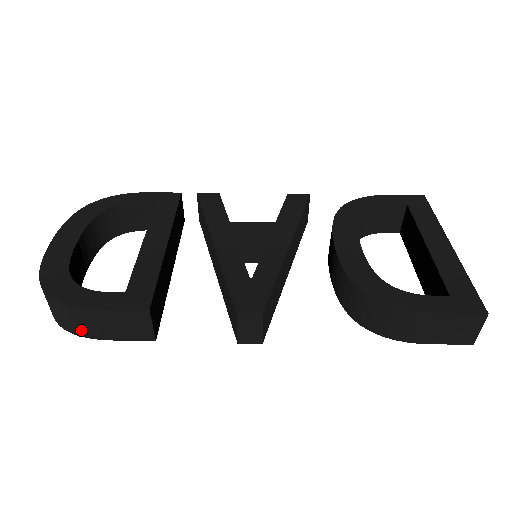
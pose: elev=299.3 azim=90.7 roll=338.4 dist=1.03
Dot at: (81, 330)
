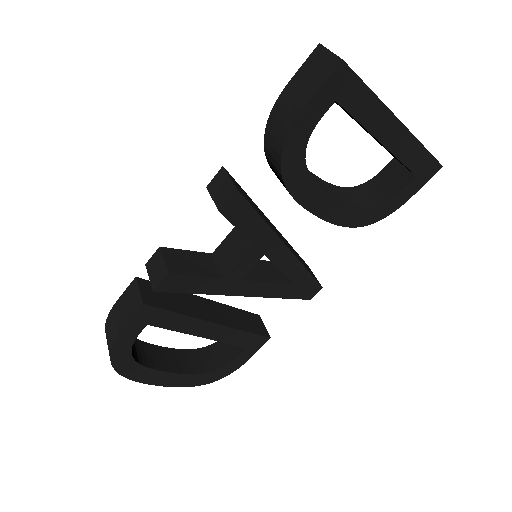
Dot at: occluded
